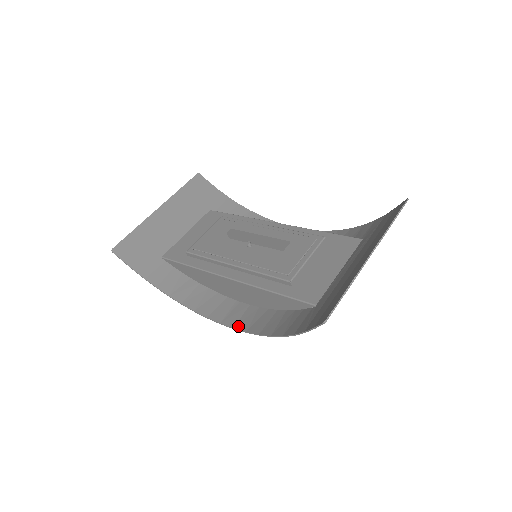
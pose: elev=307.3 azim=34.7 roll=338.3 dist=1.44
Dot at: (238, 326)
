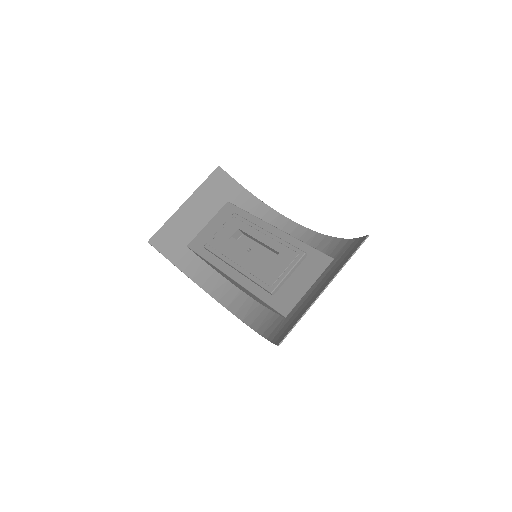
Dot at: (238, 314)
